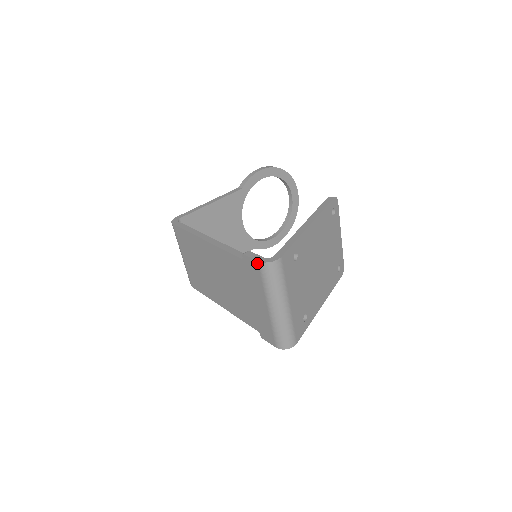
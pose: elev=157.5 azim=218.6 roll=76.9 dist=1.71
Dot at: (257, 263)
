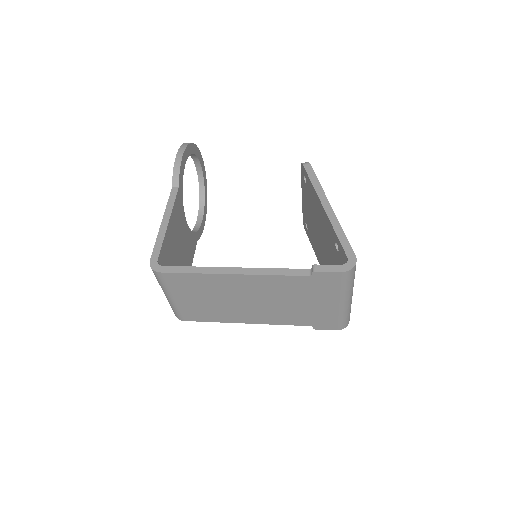
Dot at: (339, 274)
